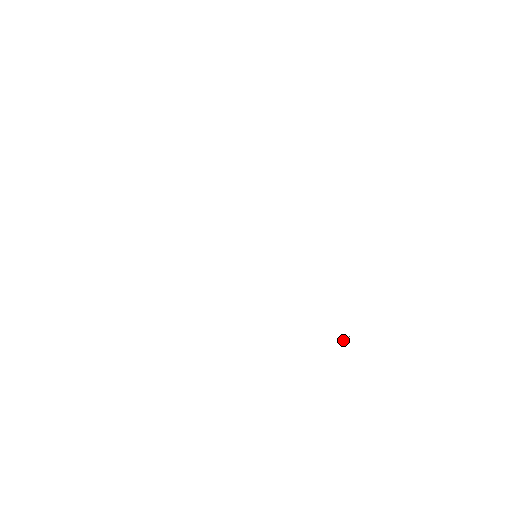
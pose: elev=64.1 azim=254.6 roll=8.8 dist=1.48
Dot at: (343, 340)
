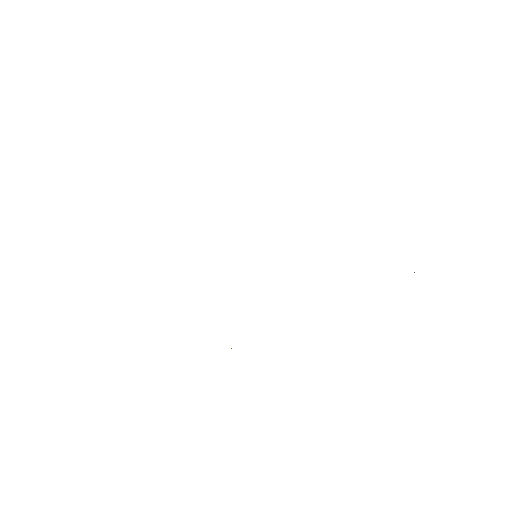
Dot at: occluded
